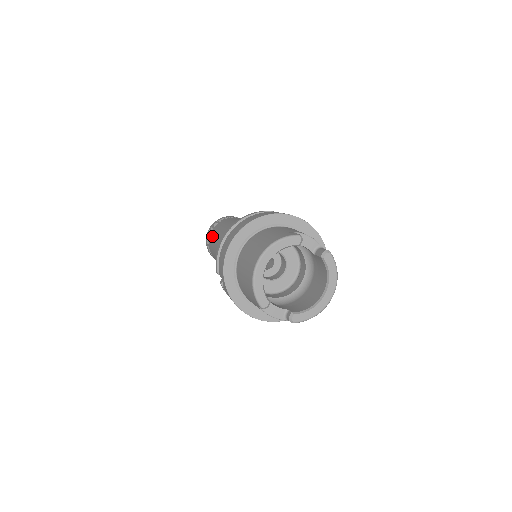
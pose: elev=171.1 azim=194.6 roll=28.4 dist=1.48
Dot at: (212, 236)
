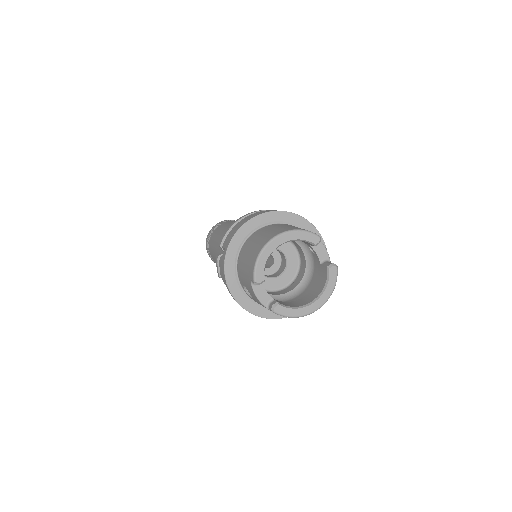
Dot at: (220, 227)
